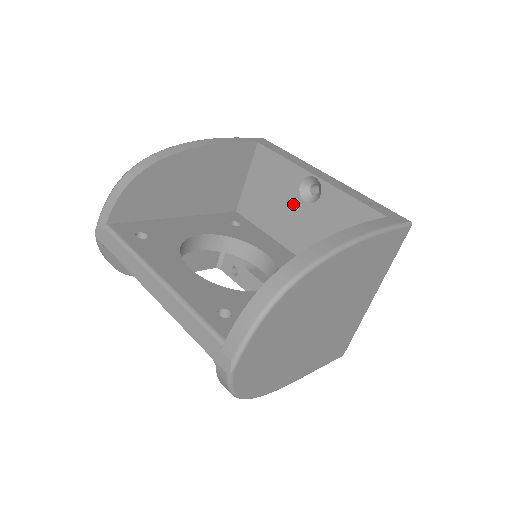
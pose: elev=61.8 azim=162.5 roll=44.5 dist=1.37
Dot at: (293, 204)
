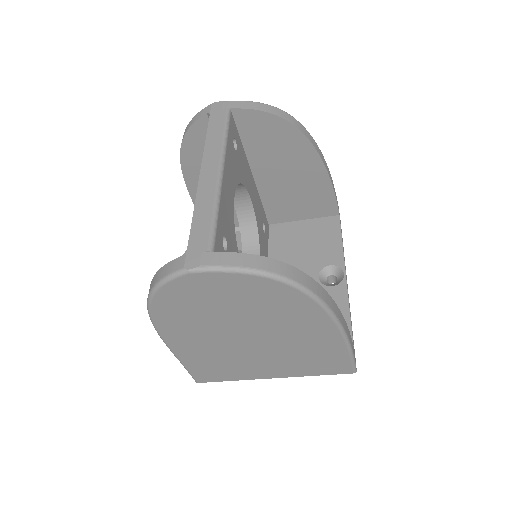
Dot at: (309, 268)
